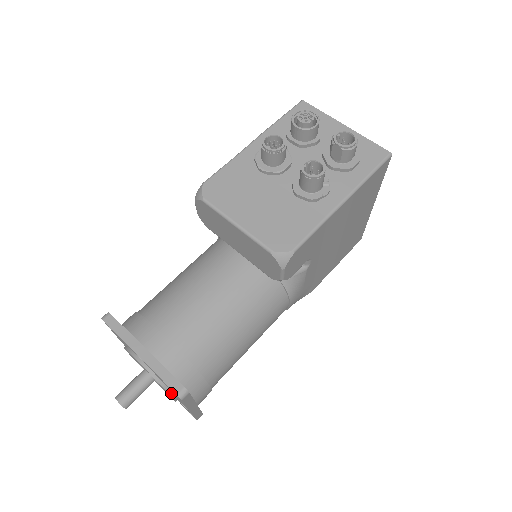
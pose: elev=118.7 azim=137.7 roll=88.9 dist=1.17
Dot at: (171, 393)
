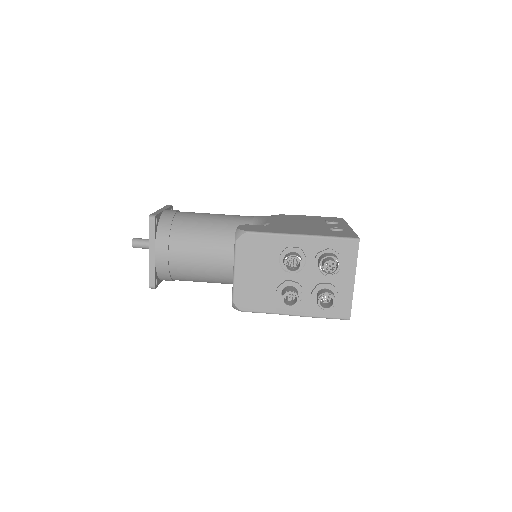
Dot at: occluded
